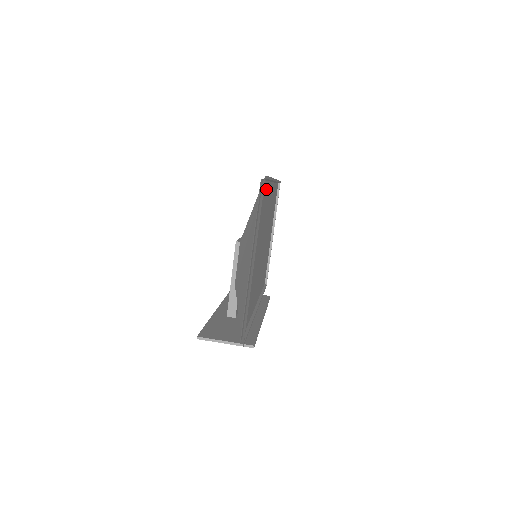
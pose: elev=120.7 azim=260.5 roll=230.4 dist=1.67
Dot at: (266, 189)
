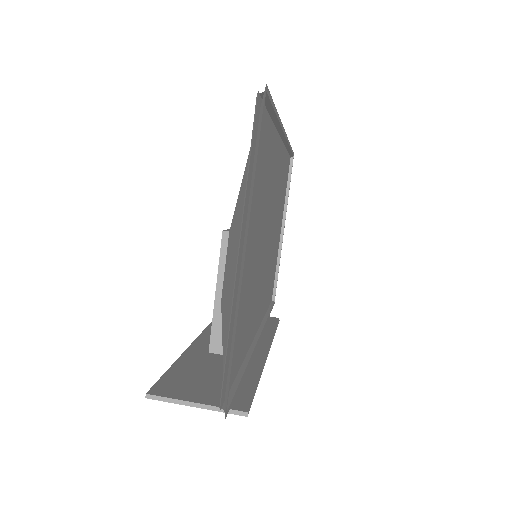
Dot at: (270, 135)
